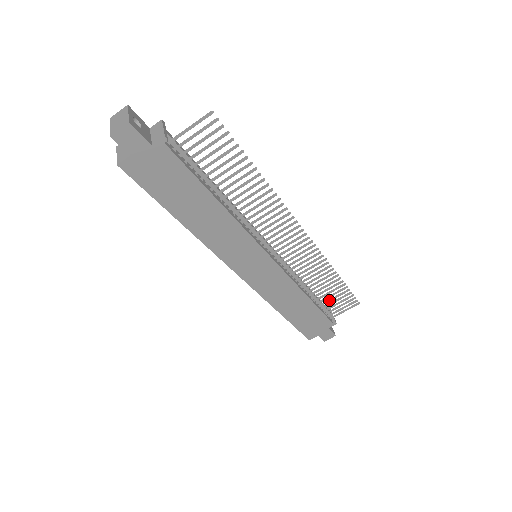
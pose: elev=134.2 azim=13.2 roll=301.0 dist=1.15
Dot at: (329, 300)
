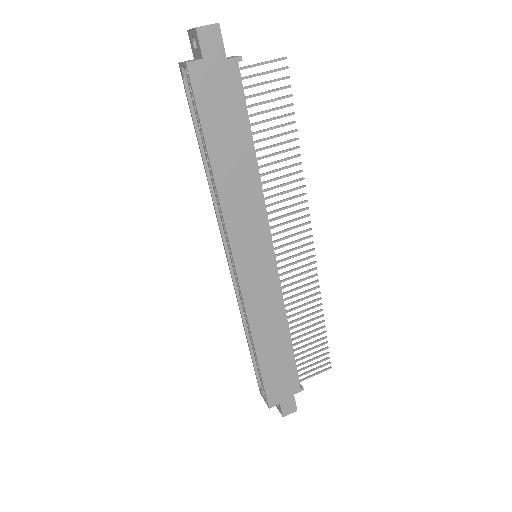
Dot at: (305, 351)
